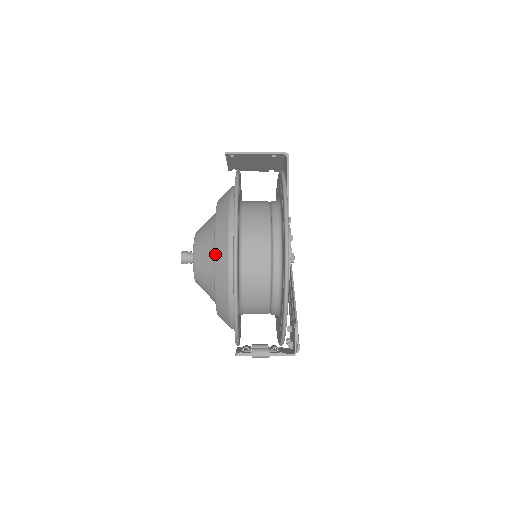
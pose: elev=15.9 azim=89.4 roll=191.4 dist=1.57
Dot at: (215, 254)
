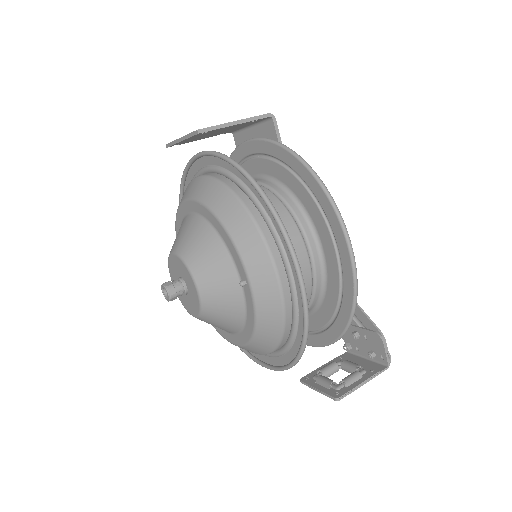
Dot at: (253, 285)
